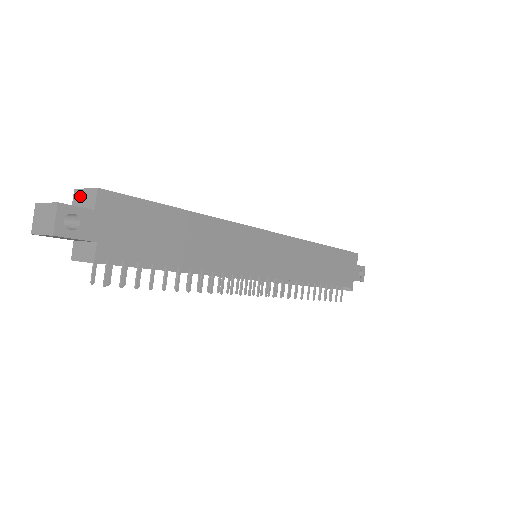
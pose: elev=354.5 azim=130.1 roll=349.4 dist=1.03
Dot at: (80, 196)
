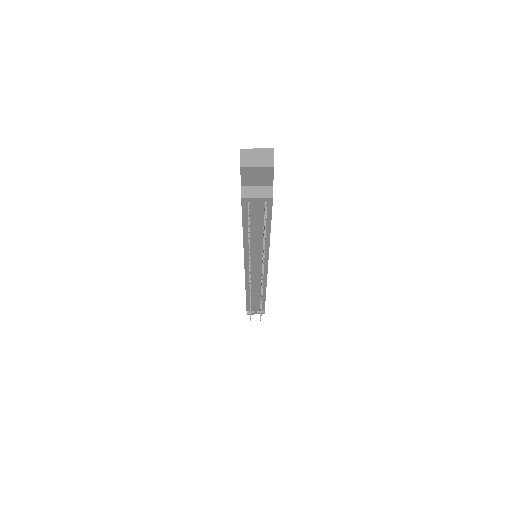
Dot at: occluded
